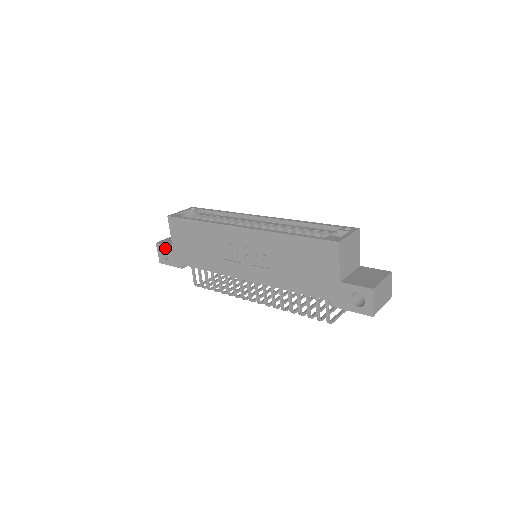
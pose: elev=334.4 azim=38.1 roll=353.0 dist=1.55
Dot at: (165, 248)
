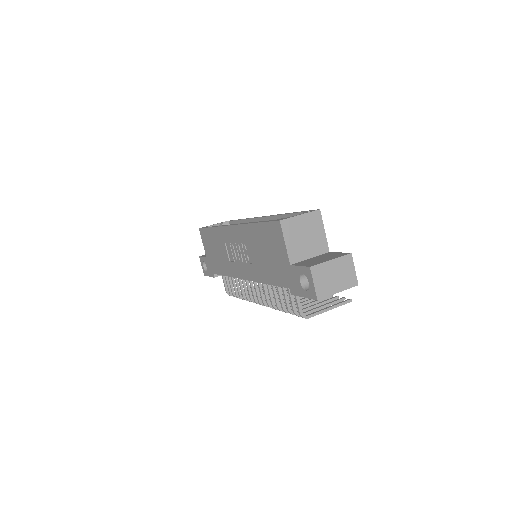
Dot at: (203, 260)
